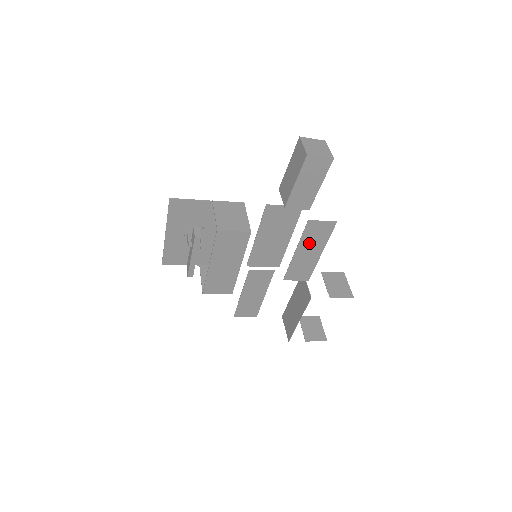
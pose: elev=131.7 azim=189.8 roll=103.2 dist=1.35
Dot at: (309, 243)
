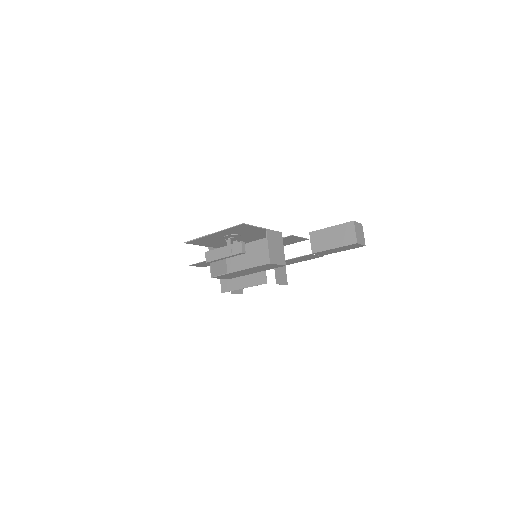
Dot at: (296, 260)
